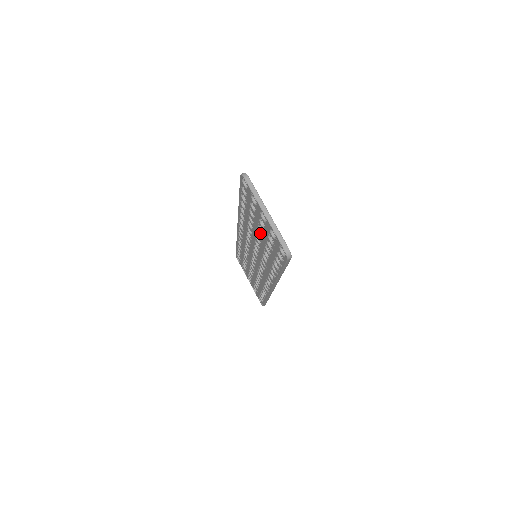
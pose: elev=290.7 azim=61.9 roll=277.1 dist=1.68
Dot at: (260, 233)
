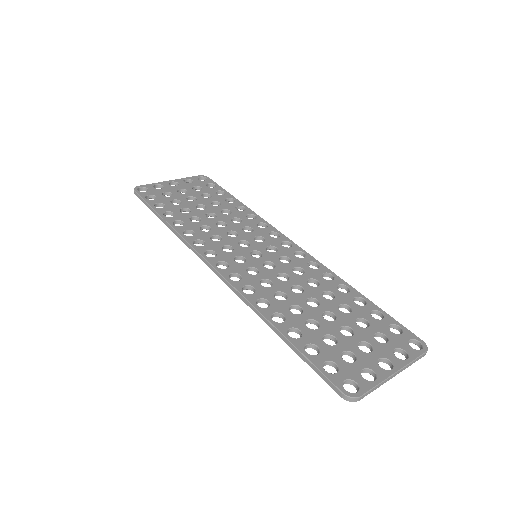
Dot at: occluded
